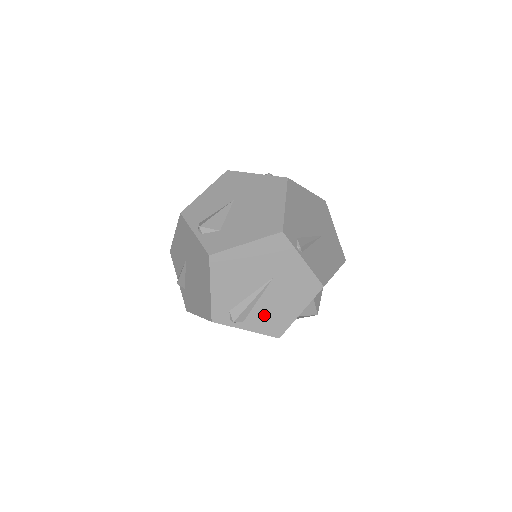
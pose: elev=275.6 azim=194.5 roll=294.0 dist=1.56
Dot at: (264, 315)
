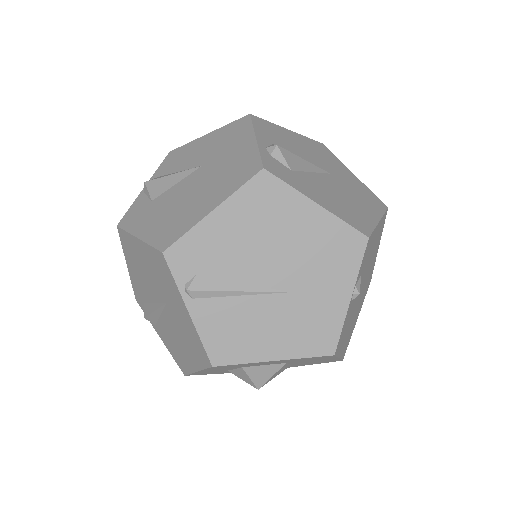
Dot at: (169, 337)
